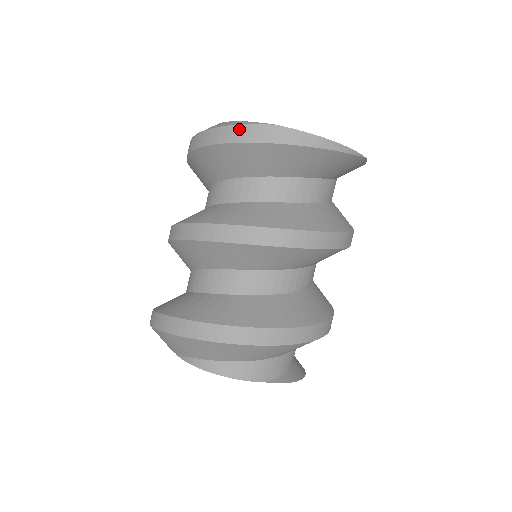
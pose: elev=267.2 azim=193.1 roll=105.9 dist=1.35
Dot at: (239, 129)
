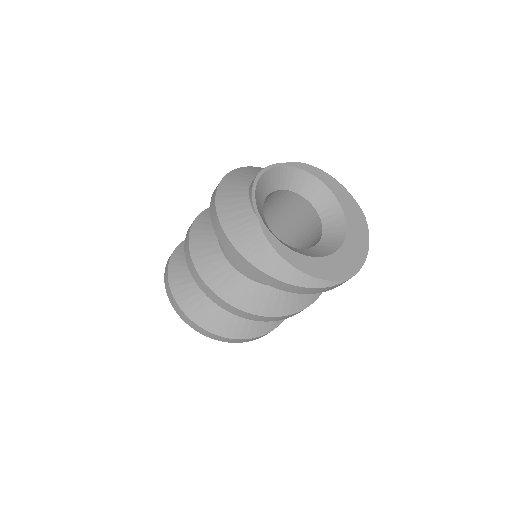
Dot at: (325, 289)
